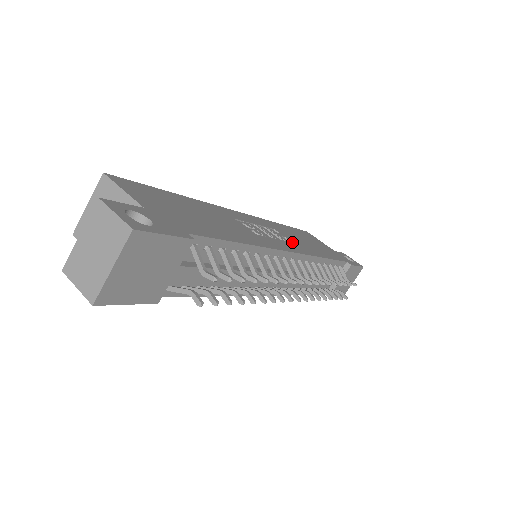
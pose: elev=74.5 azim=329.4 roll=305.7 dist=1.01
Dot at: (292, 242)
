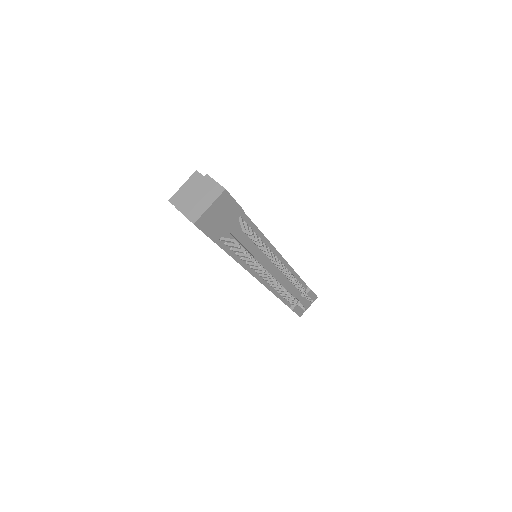
Dot at: occluded
